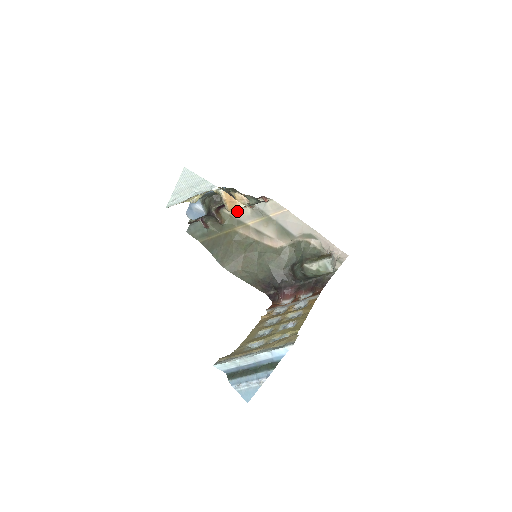
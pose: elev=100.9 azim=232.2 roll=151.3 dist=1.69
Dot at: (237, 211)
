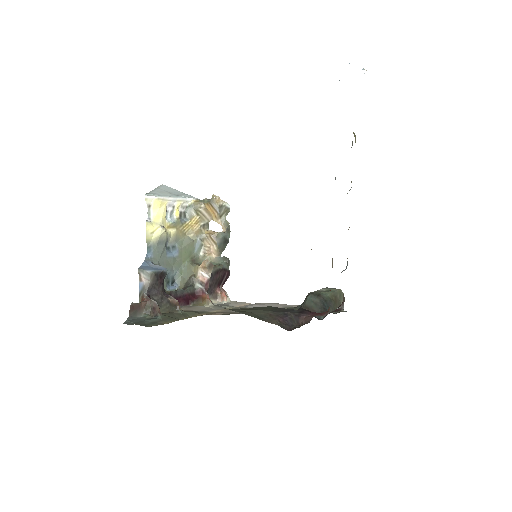
Dot at: (193, 309)
